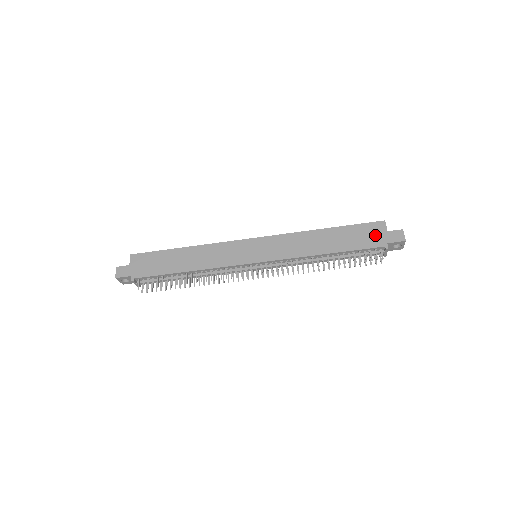
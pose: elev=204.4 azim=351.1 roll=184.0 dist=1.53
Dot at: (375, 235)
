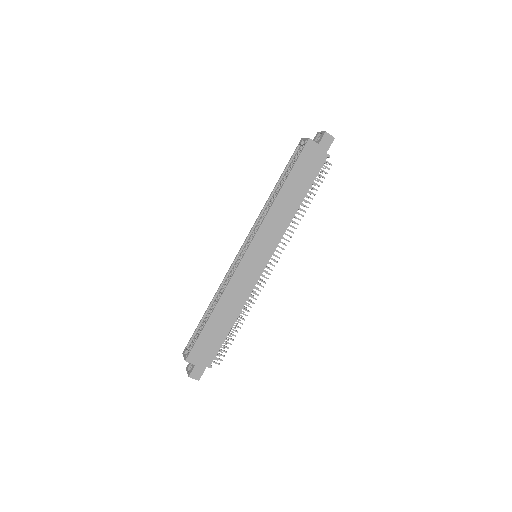
Dot at: (314, 156)
